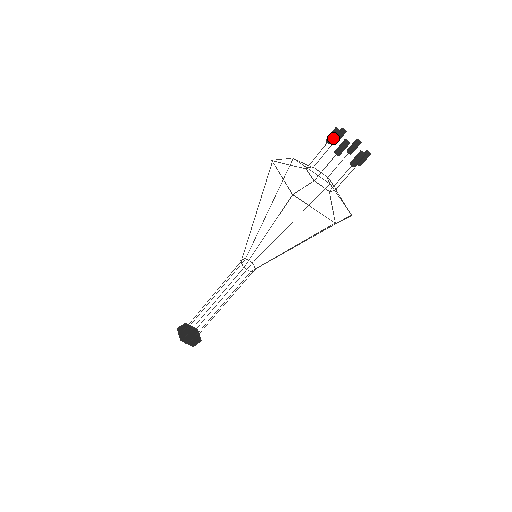
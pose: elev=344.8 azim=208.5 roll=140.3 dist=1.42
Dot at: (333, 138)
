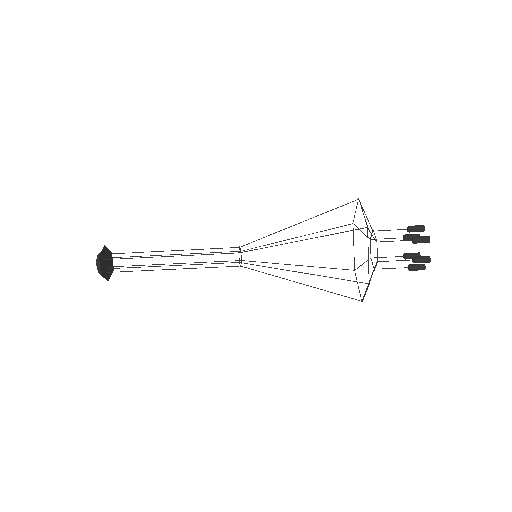
Dot at: occluded
